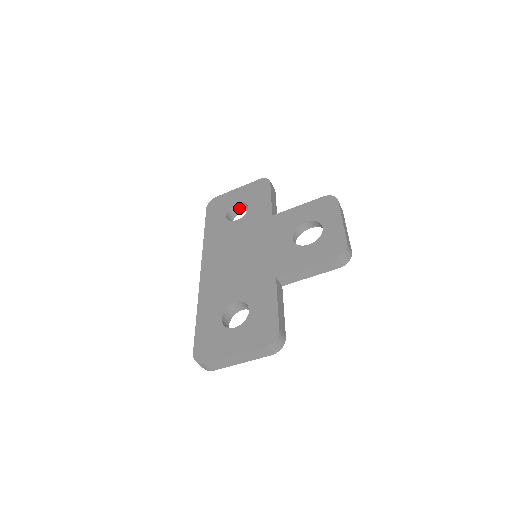
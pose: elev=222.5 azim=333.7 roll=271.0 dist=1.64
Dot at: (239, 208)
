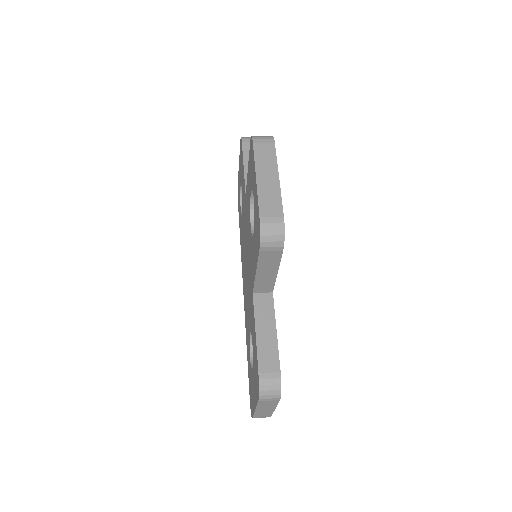
Dot at: occluded
